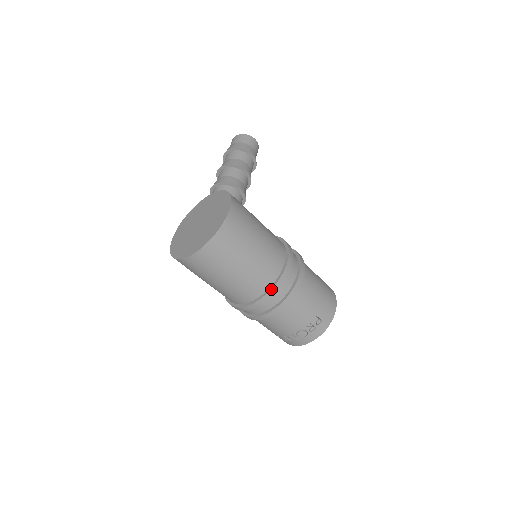
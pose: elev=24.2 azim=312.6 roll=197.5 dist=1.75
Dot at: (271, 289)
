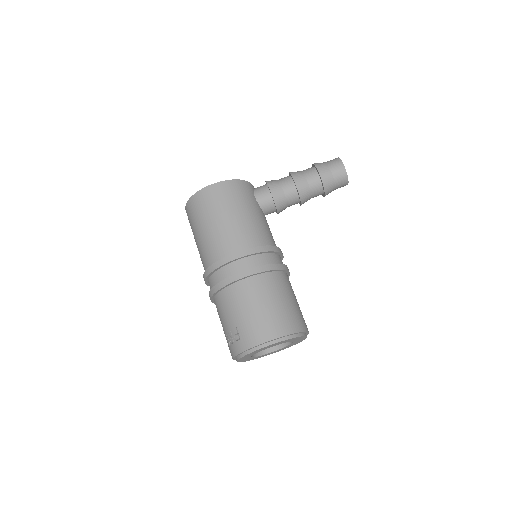
Dot at: (208, 267)
